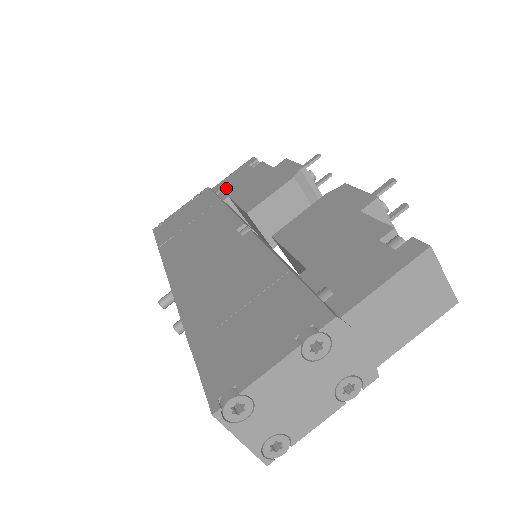
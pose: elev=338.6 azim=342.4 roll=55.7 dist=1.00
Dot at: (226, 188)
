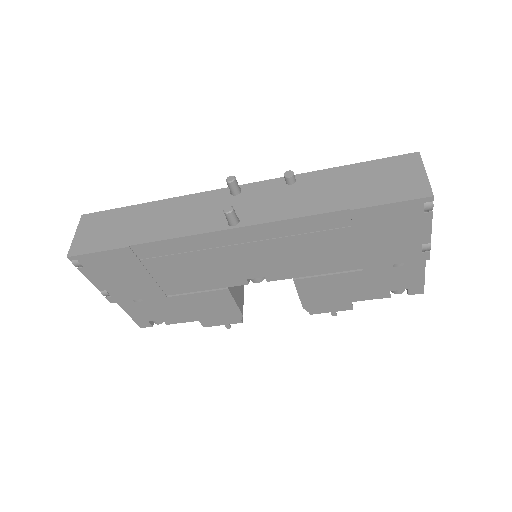
Dot at: occluded
